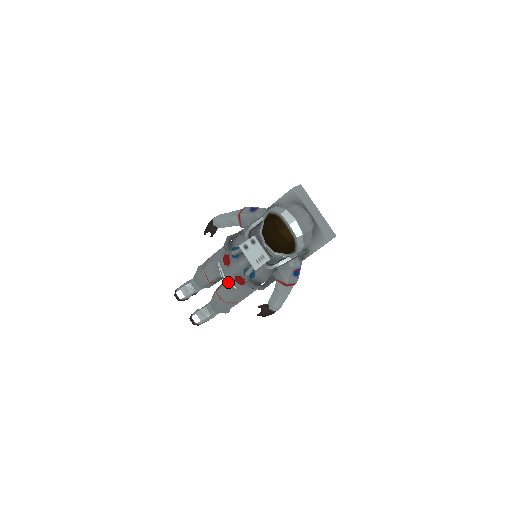
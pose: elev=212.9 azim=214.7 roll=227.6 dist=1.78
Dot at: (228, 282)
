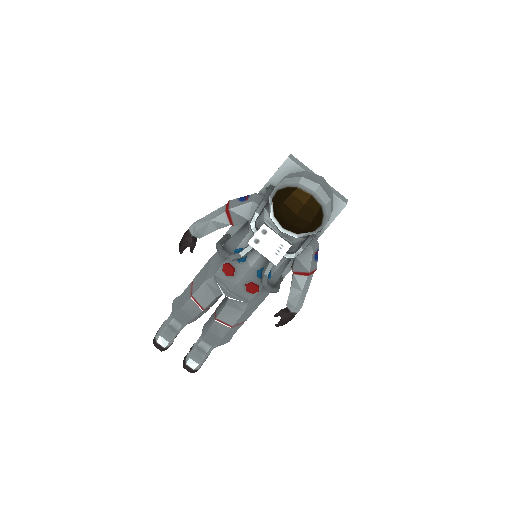
Dot at: (235, 297)
